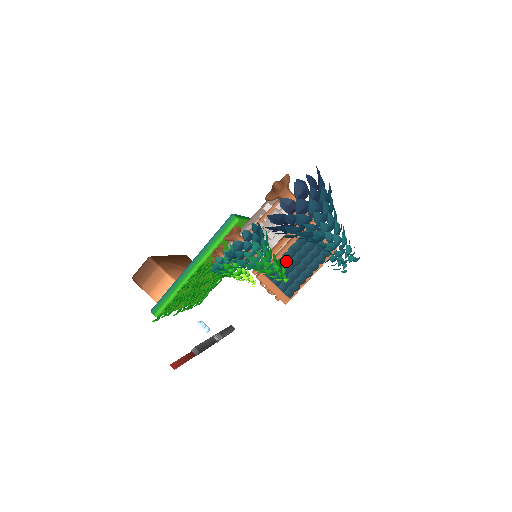
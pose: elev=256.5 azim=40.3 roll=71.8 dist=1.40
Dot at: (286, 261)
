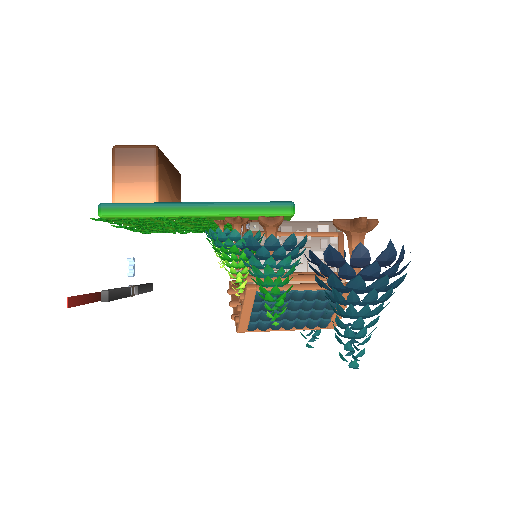
Dot at: (288, 298)
